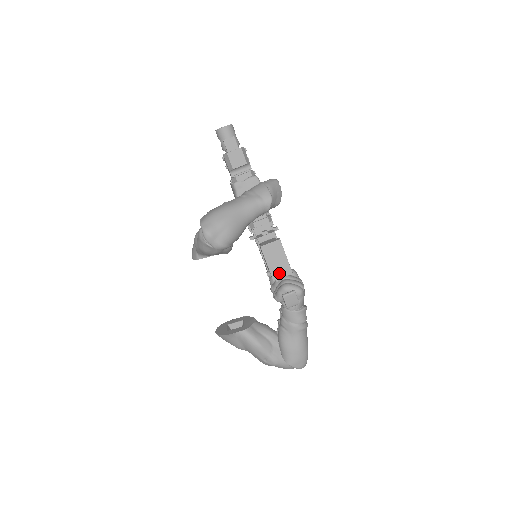
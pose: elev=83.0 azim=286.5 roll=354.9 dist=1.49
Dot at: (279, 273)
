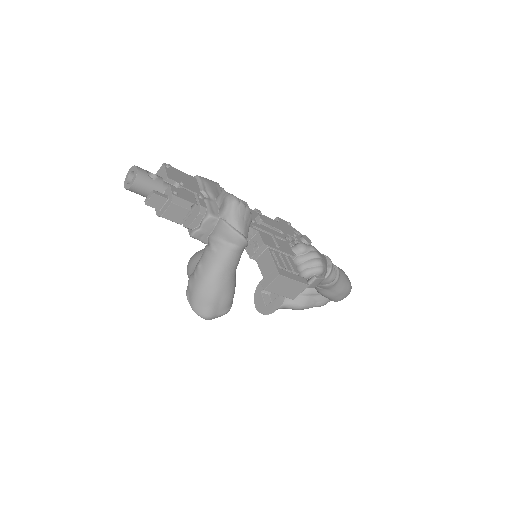
Dot at: (295, 293)
